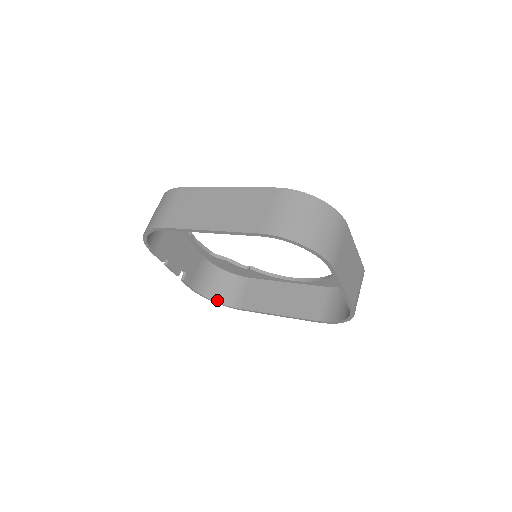
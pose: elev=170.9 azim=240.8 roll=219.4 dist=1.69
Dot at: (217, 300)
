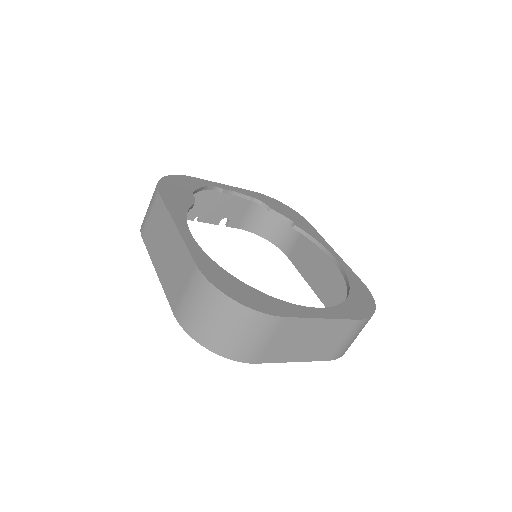
Dot at: (271, 240)
